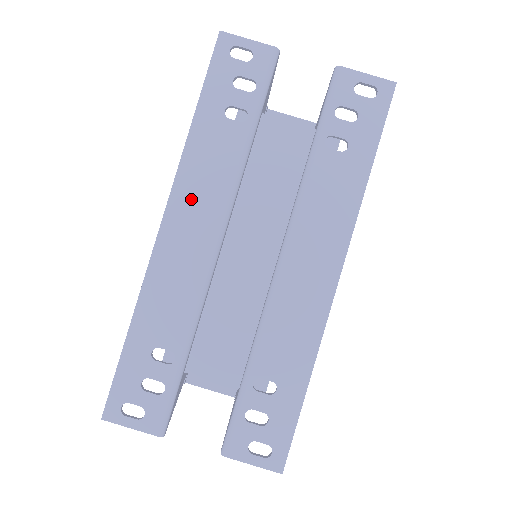
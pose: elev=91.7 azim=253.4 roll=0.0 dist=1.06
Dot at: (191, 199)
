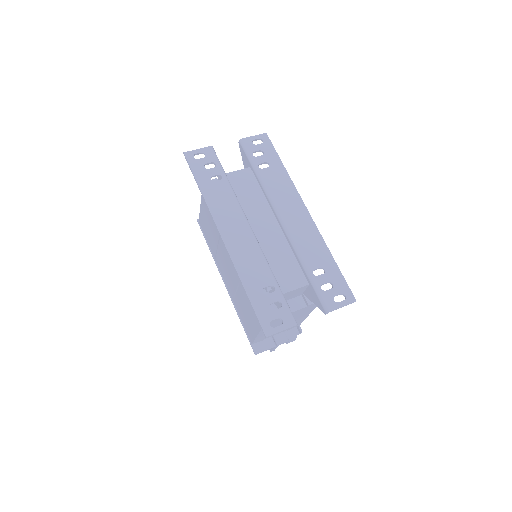
Dot at: (226, 220)
